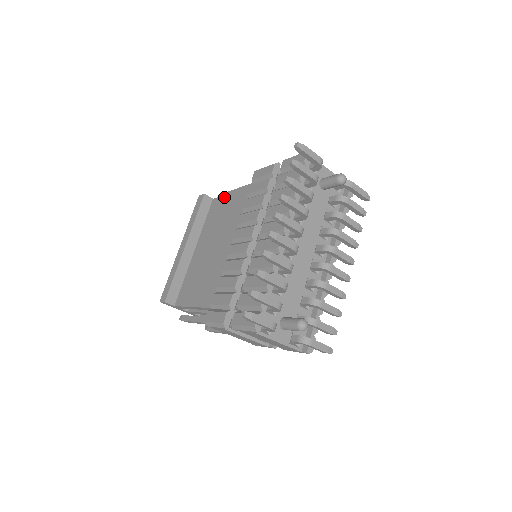
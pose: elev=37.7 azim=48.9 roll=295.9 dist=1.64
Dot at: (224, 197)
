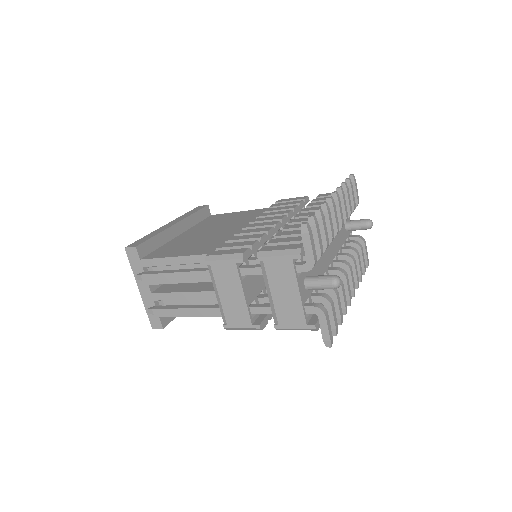
Dot at: (230, 213)
